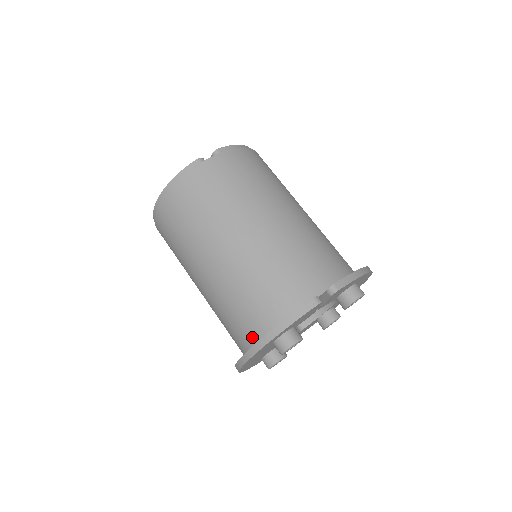
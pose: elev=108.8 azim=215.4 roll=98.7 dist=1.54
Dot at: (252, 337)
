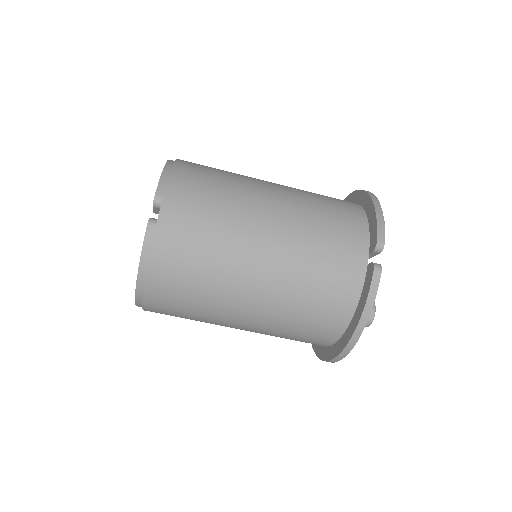
Dot at: (332, 335)
